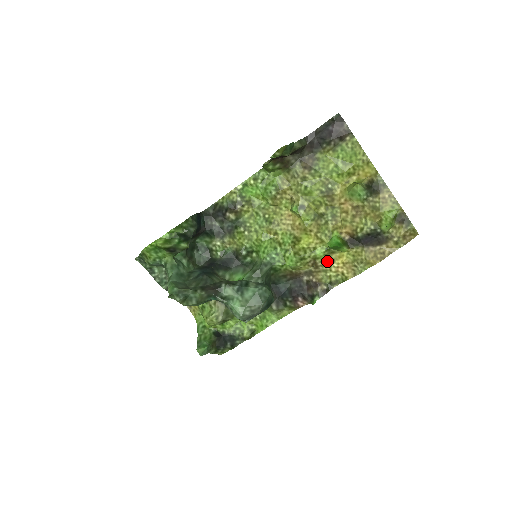
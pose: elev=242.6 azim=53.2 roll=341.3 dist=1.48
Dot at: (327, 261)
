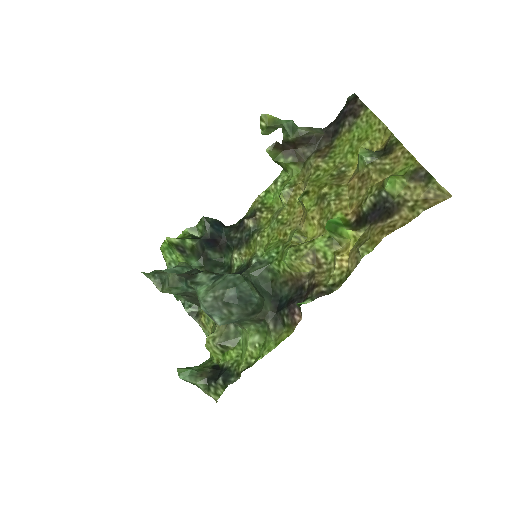
Dot at: (331, 256)
